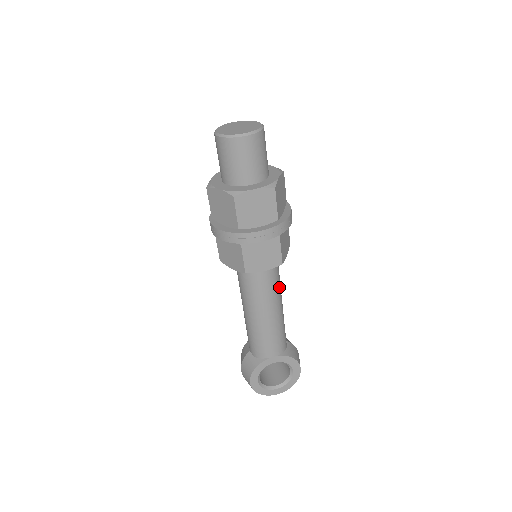
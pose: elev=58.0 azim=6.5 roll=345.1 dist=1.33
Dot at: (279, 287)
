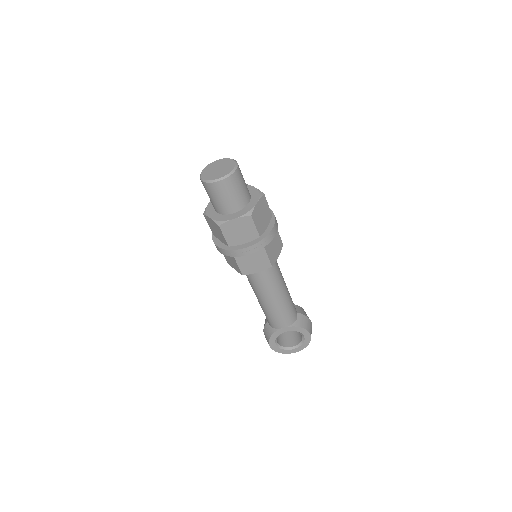
Dot at: (279, 278)
